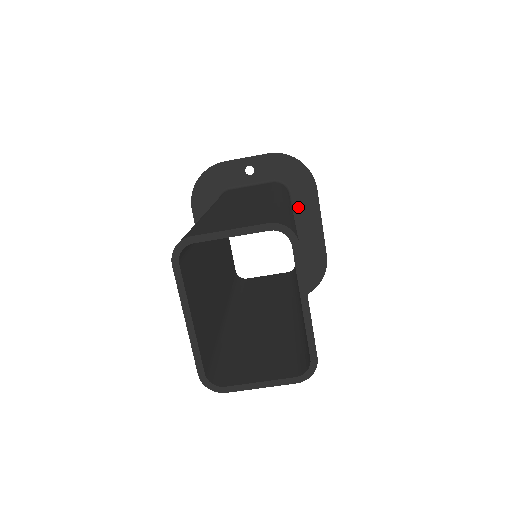
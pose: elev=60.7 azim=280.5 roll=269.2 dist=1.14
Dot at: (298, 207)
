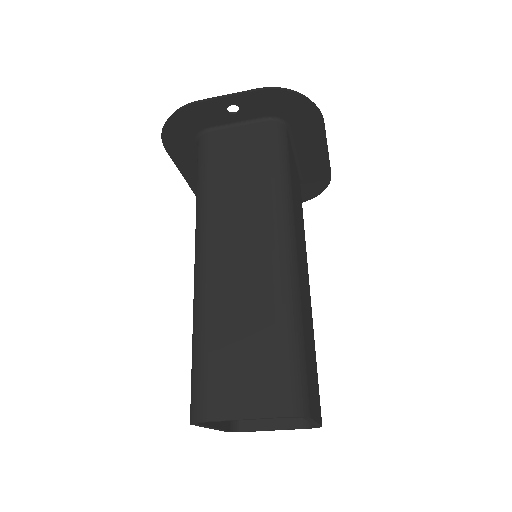
Dot at: (299, 138)
